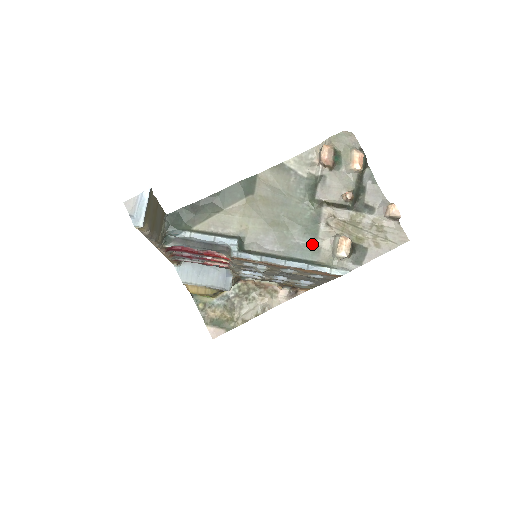
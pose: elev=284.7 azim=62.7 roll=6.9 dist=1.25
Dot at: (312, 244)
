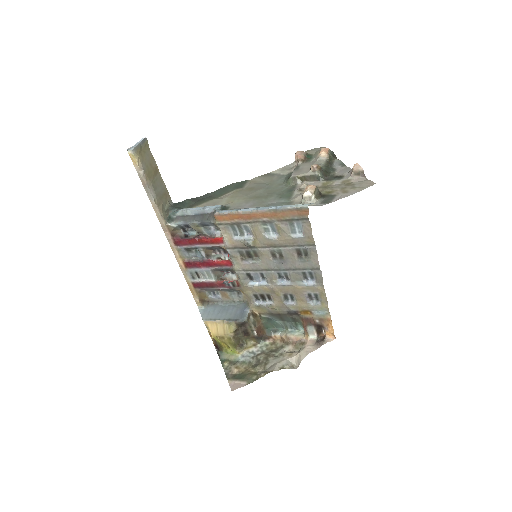
Dot at: (286, 202)
